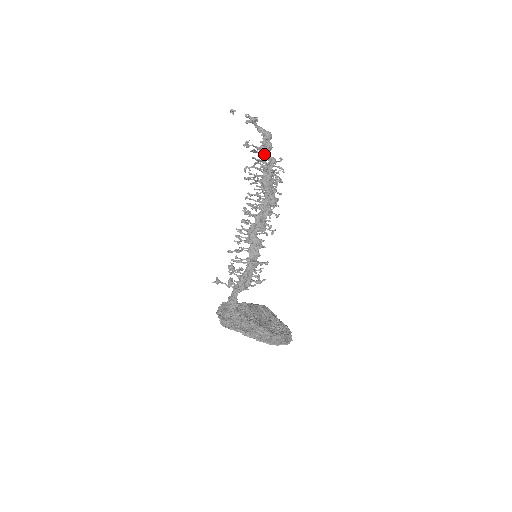
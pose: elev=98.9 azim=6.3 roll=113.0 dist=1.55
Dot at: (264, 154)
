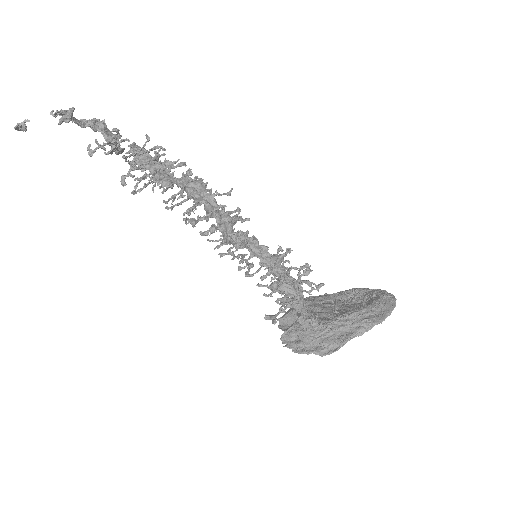
Dot at: (120, 148)
